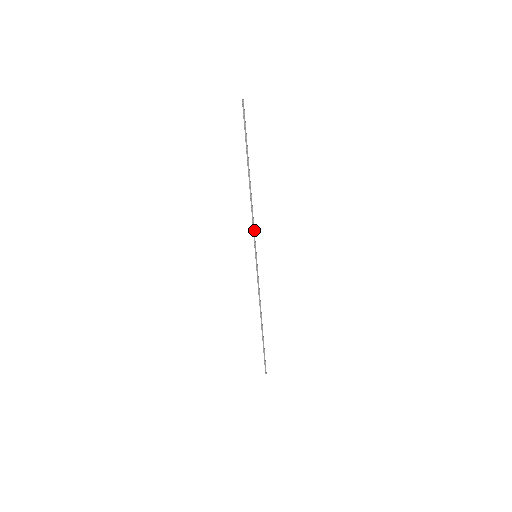
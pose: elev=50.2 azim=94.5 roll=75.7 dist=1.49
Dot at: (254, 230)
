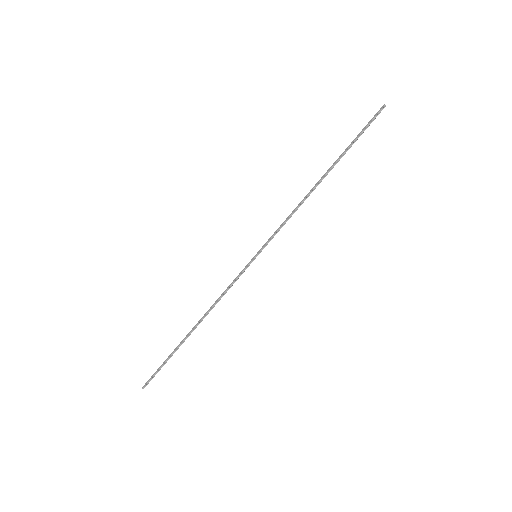
Dot at: occluded
